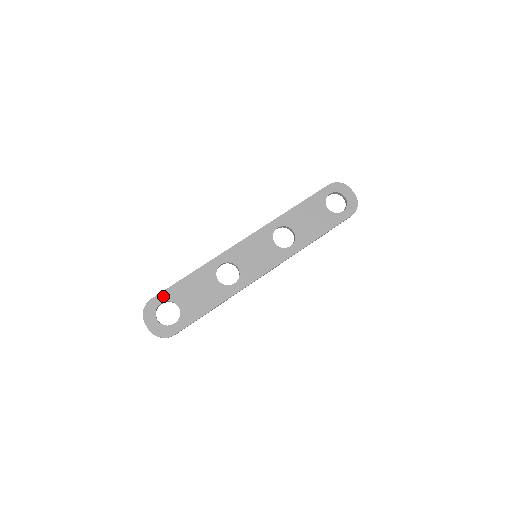
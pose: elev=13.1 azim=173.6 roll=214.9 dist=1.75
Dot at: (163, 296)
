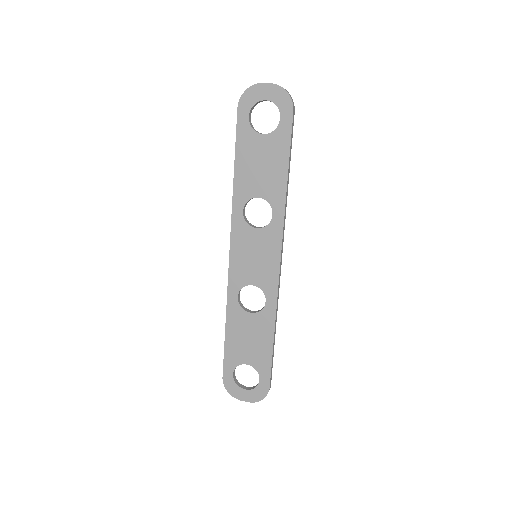
Dot at: (228, 368)
